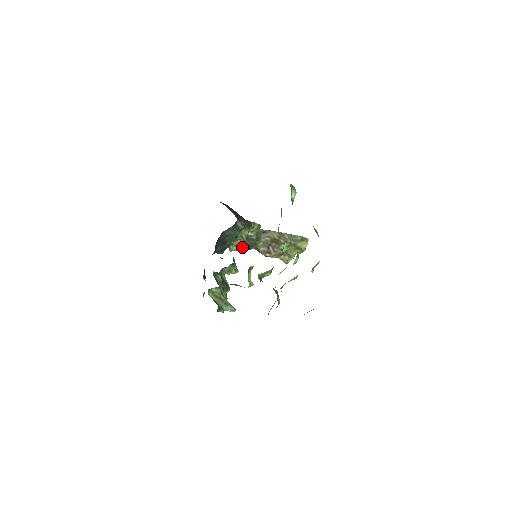
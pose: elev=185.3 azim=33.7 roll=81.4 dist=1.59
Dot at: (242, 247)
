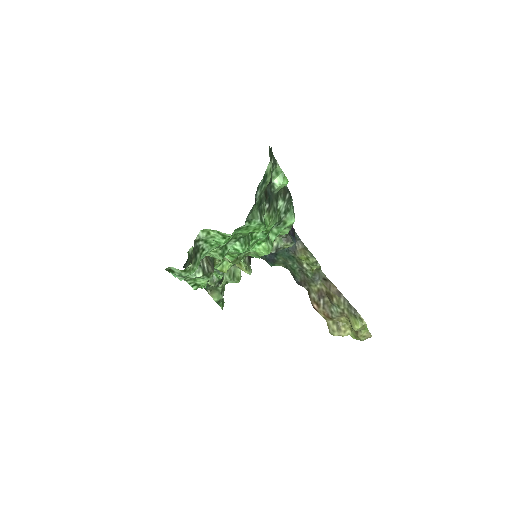
Dot at: occluded
